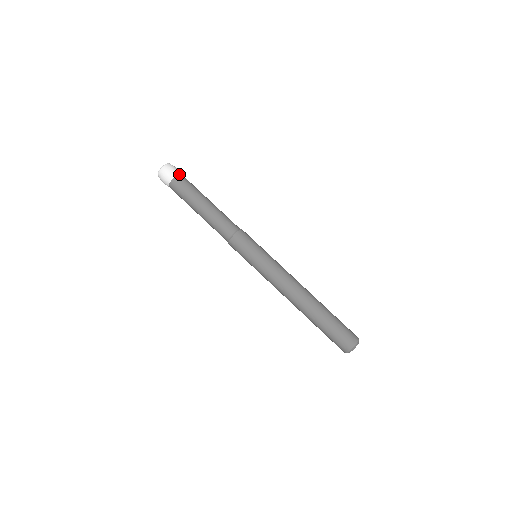
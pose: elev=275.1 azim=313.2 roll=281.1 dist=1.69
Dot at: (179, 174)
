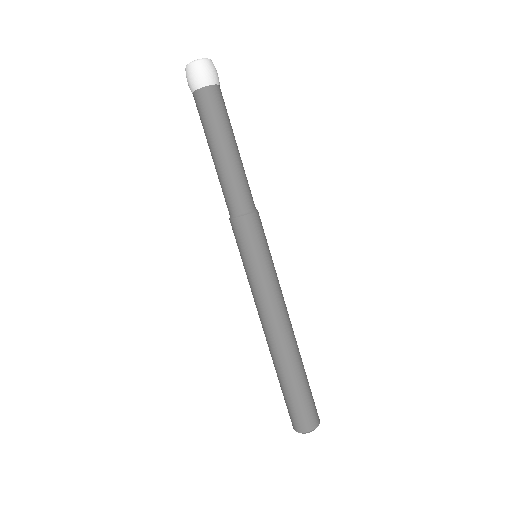
Dot at: (214, 85)
